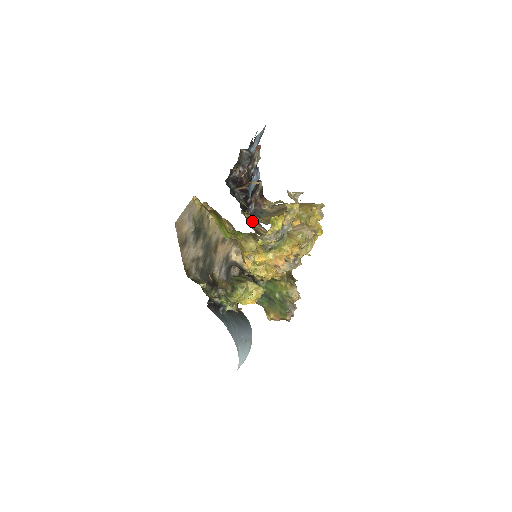
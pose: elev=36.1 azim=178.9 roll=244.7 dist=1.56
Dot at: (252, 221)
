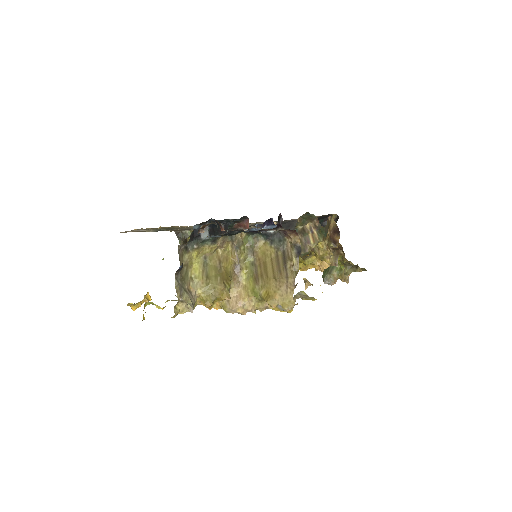
Dot at: (251, 243)
